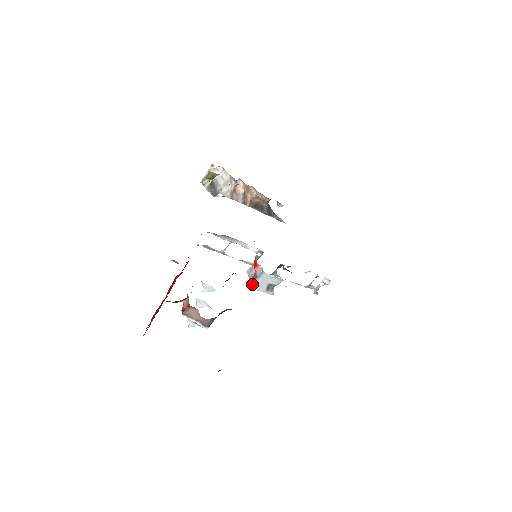
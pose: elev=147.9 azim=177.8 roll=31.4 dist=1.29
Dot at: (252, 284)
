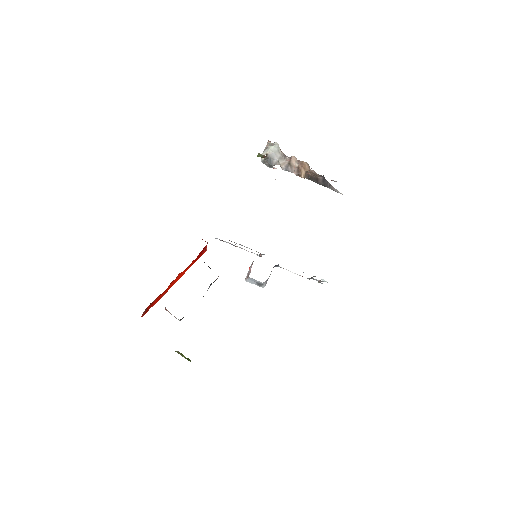
Dot at: (246, 279)
